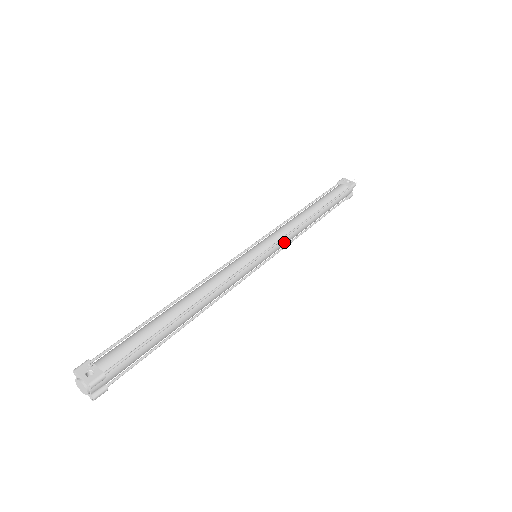
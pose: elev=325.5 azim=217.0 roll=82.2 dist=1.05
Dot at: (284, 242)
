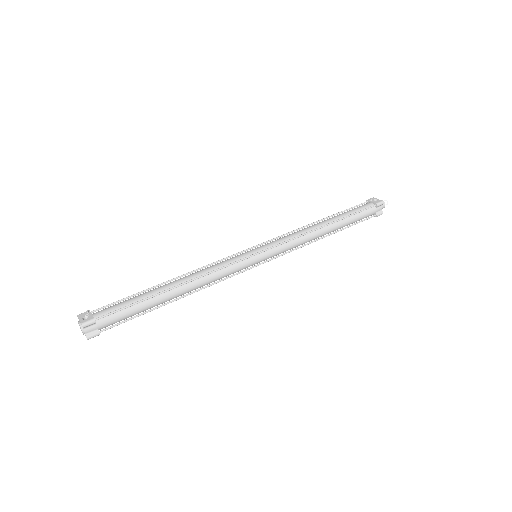
Dot at: (286, 246)
